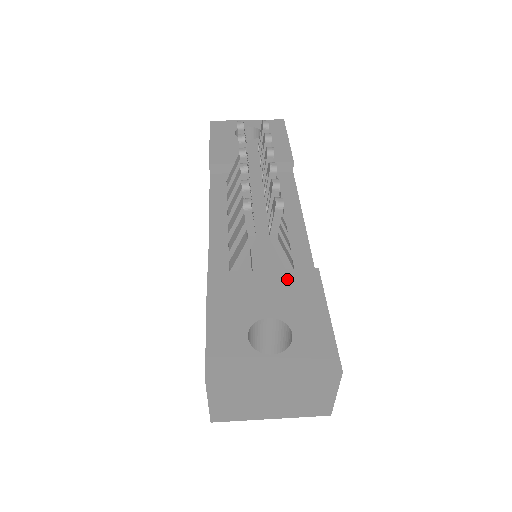
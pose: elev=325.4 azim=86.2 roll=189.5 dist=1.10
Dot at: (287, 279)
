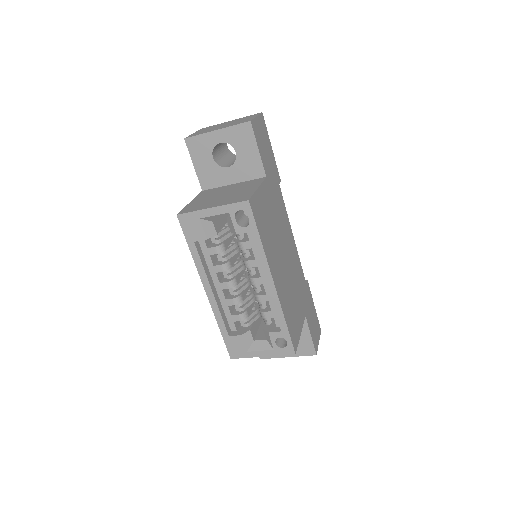
Dot at: occluded
